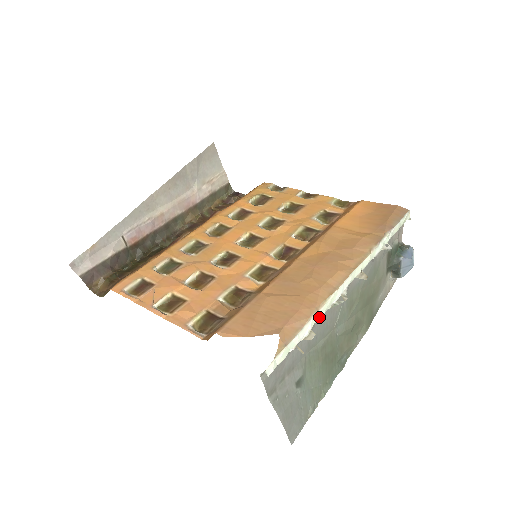
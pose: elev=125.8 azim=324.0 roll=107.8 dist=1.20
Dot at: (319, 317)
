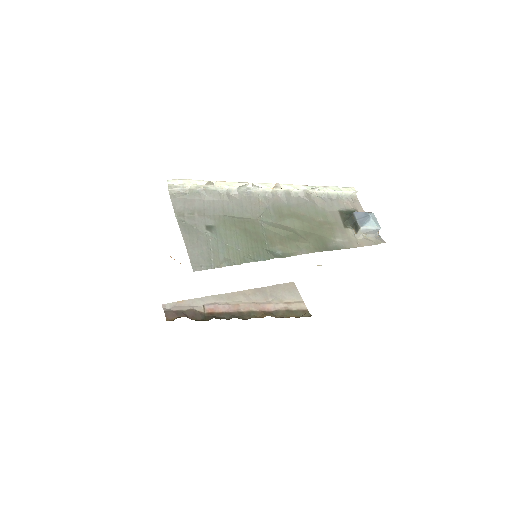
Dot at: (225, 185)
